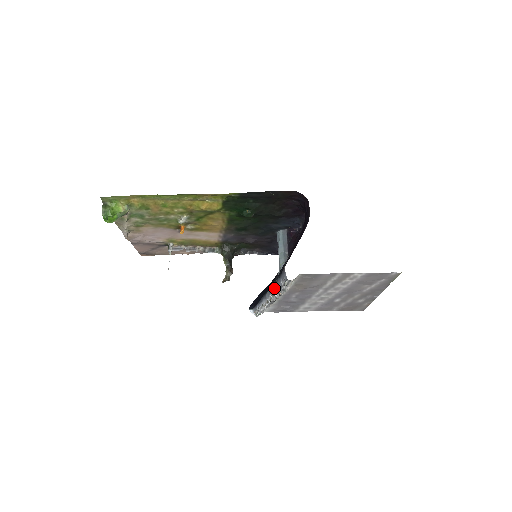
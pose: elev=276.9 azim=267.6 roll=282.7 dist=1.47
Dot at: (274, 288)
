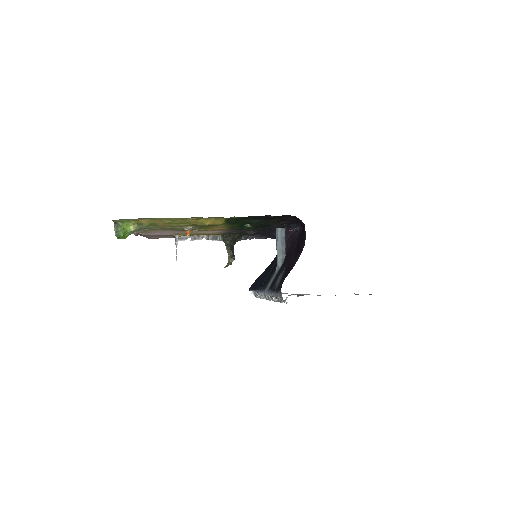
Dot at: (272, 294)
